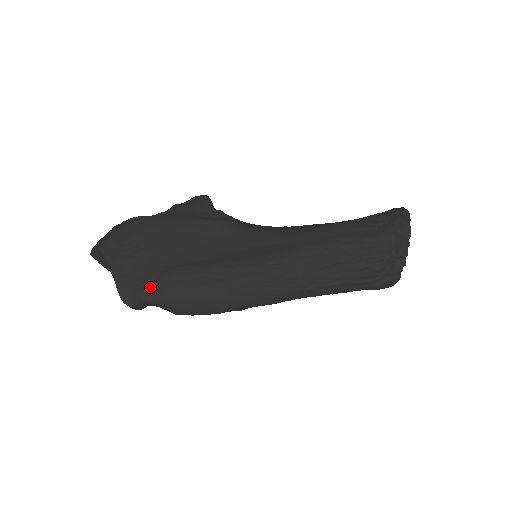
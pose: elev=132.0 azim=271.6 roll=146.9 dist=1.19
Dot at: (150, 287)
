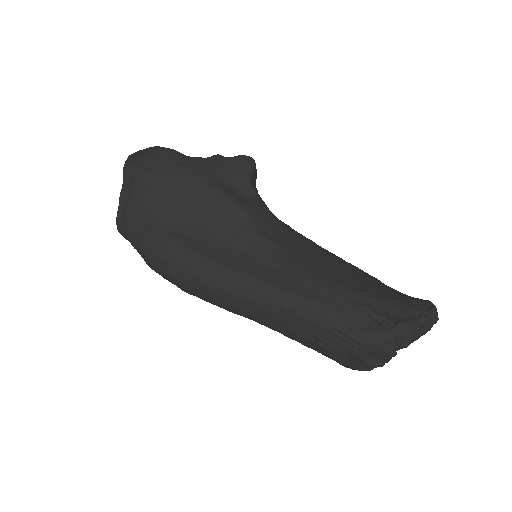
Dot at: (137, 235)
